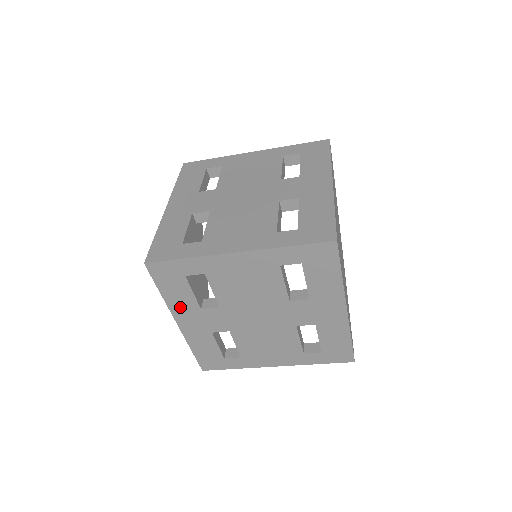
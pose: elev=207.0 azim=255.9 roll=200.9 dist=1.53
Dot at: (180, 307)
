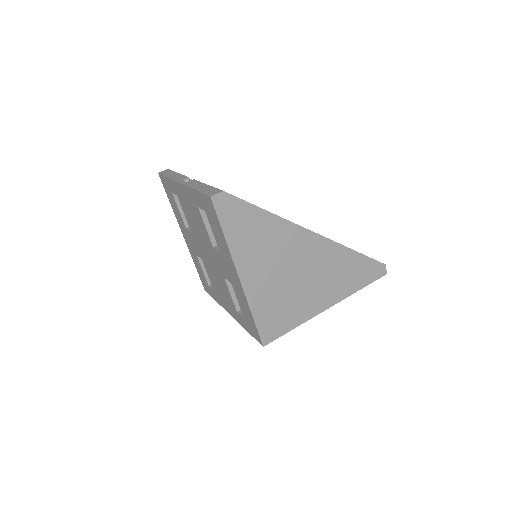
Dot at: occluded
